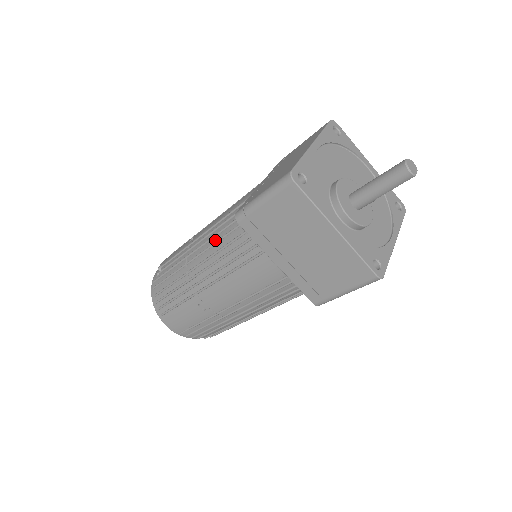
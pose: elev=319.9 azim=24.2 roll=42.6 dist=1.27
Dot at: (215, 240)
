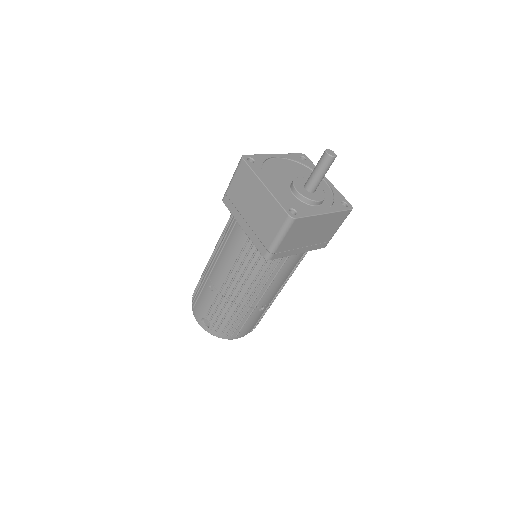
Dot at: (245, 277)
